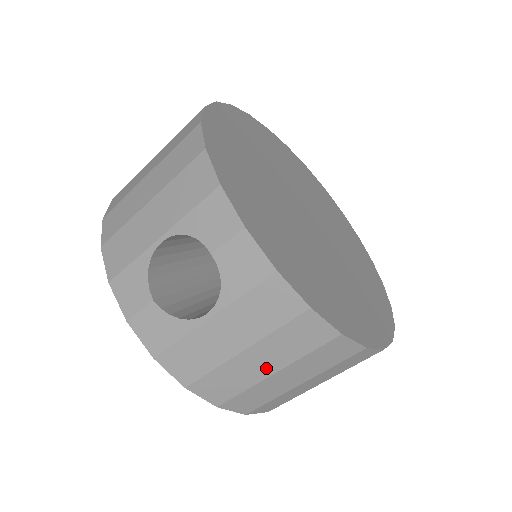
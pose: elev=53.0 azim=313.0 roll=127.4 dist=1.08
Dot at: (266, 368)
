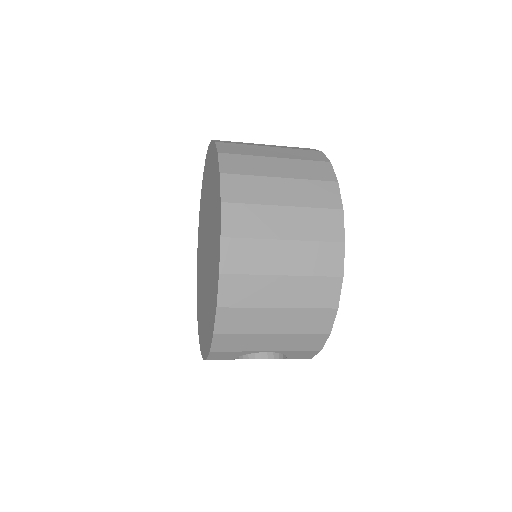
Dot at: occluded
